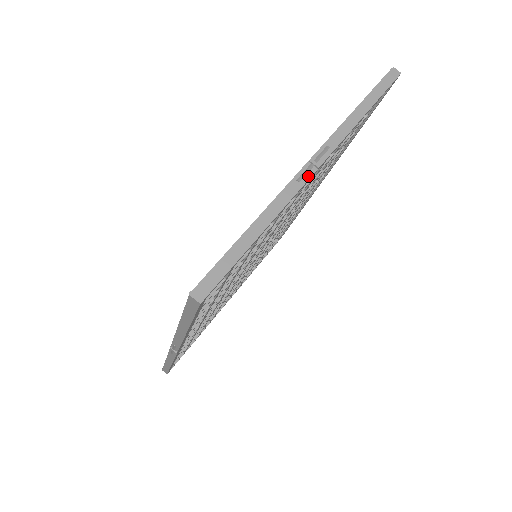
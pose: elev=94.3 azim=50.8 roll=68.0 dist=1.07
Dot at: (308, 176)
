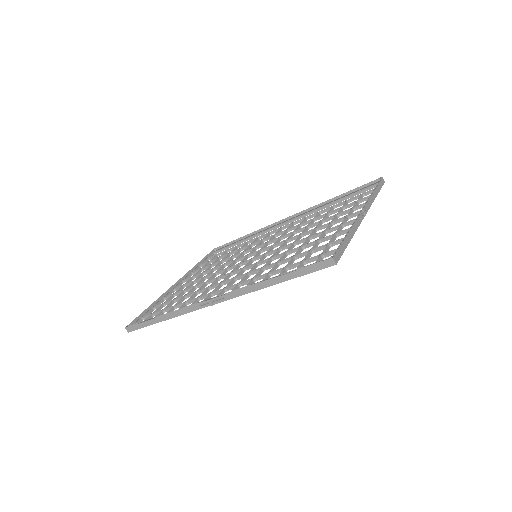
Dot at: (363, 218)
